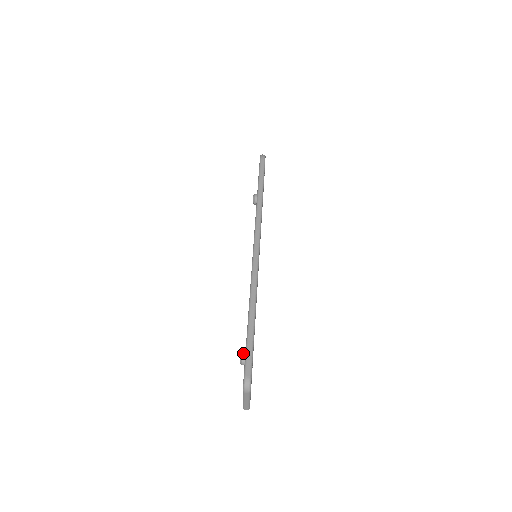
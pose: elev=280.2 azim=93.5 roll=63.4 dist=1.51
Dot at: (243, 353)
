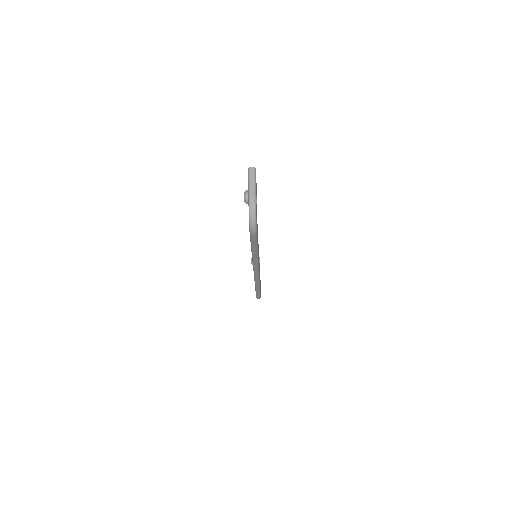
Dot at: occluded
